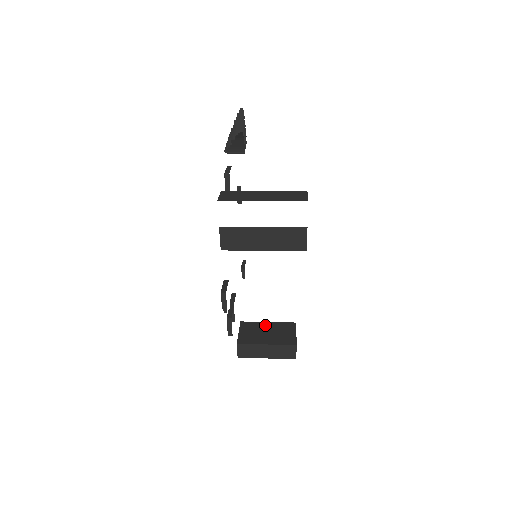
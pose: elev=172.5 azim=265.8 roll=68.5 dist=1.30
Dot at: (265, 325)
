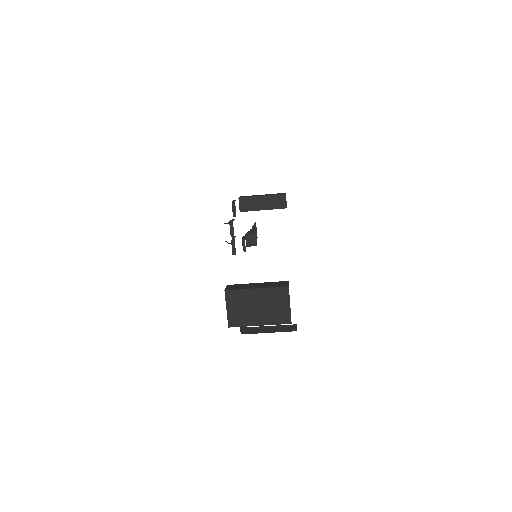
Dot at: occluded
